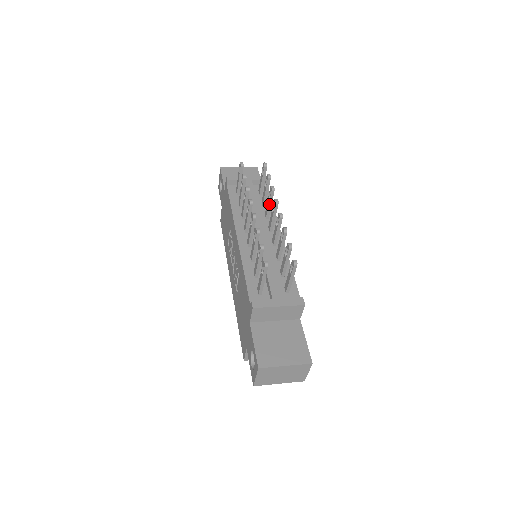
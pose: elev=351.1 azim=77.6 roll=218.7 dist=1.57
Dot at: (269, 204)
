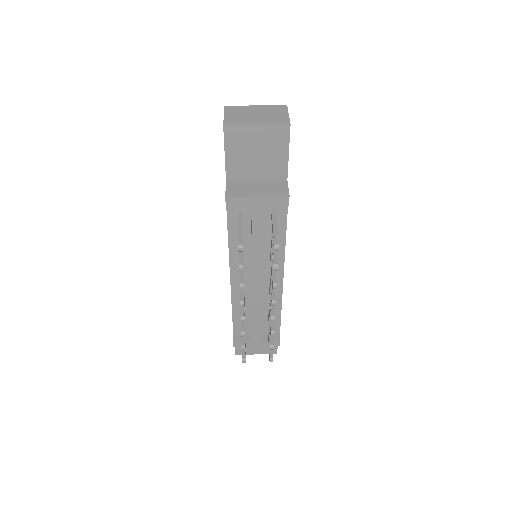
Dot at: occluded
